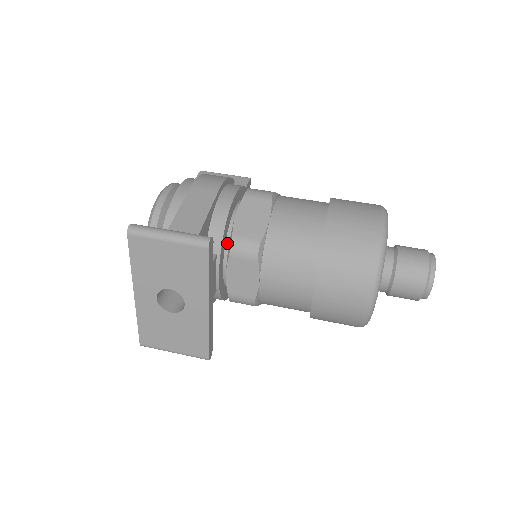
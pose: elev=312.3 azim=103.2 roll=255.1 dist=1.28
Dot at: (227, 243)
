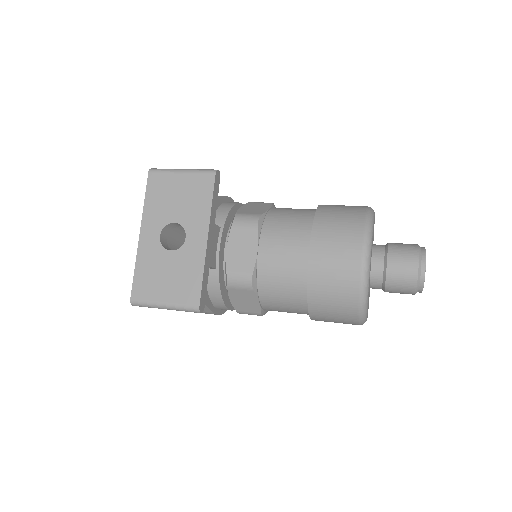
Dot at: occluded
